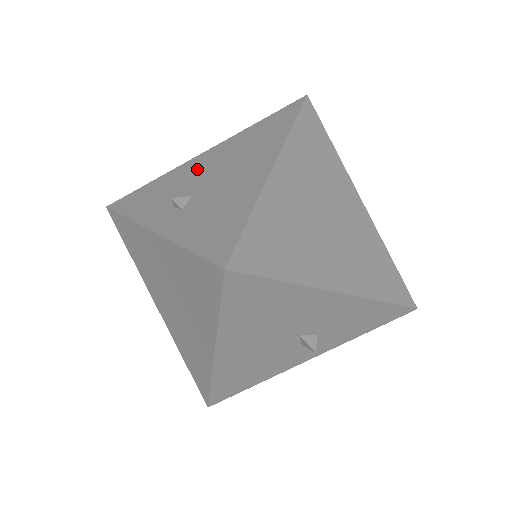
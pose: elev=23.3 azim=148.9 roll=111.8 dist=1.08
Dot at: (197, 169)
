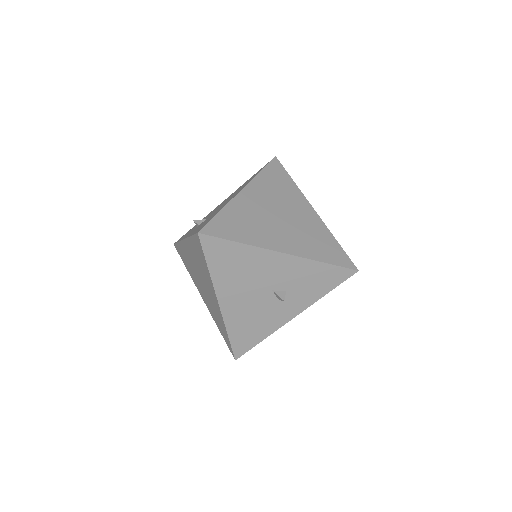
Dot at: occluded
